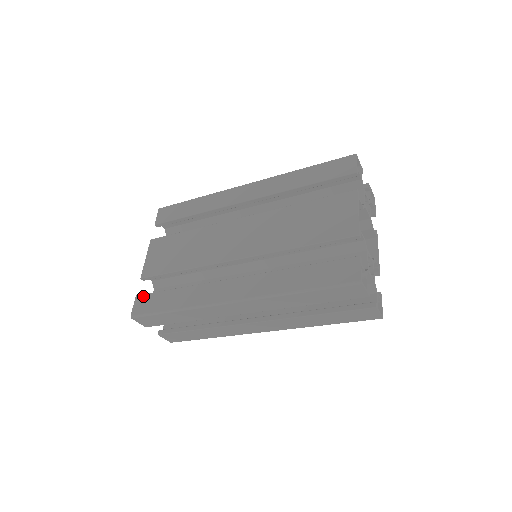
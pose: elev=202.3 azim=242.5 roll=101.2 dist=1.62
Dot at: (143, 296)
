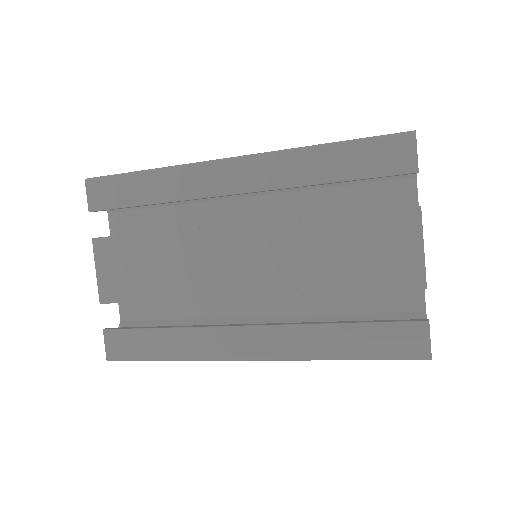
Dot at: (115, 333)
